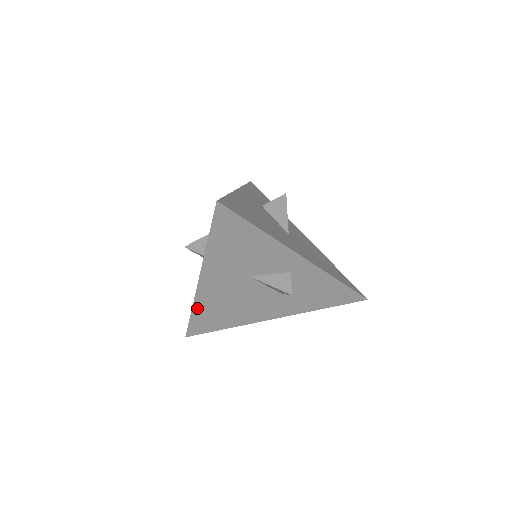
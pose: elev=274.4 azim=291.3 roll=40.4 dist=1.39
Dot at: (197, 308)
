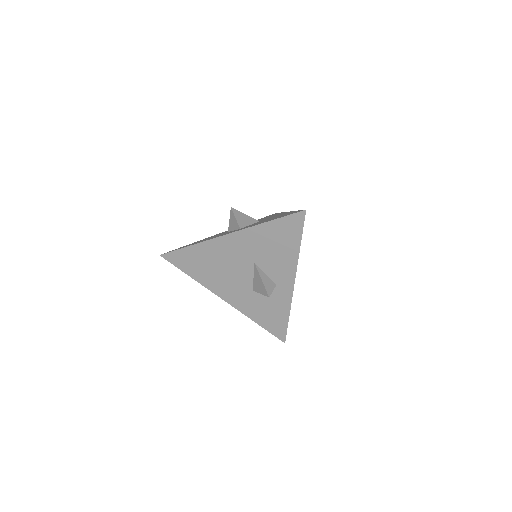
Dot at: (198, 247)
